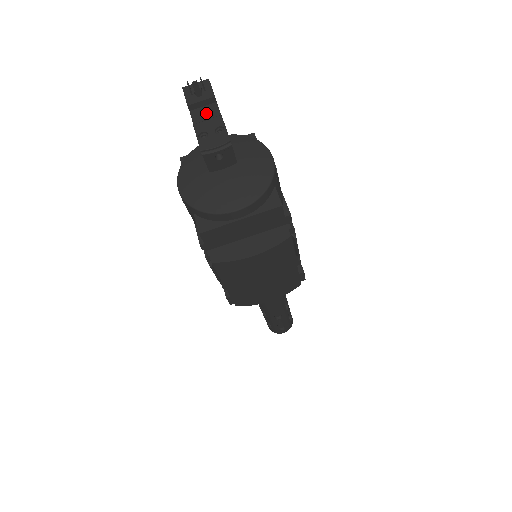
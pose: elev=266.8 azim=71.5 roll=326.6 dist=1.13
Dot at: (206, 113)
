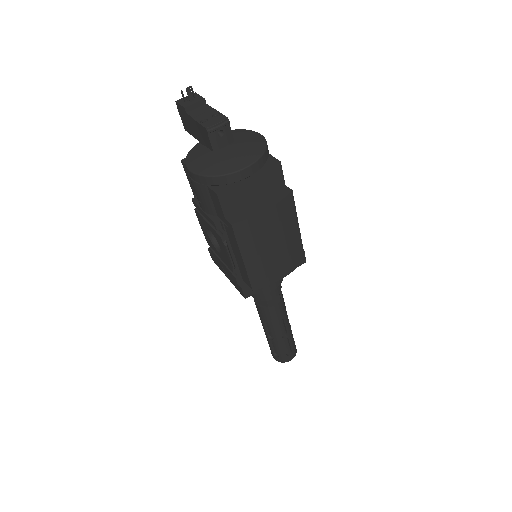
Dot at: (201, 110)
